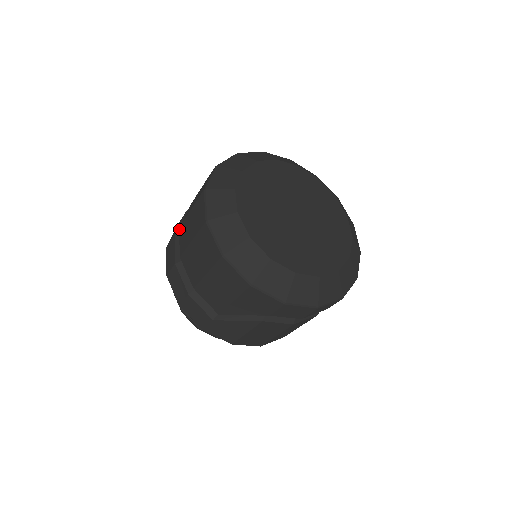
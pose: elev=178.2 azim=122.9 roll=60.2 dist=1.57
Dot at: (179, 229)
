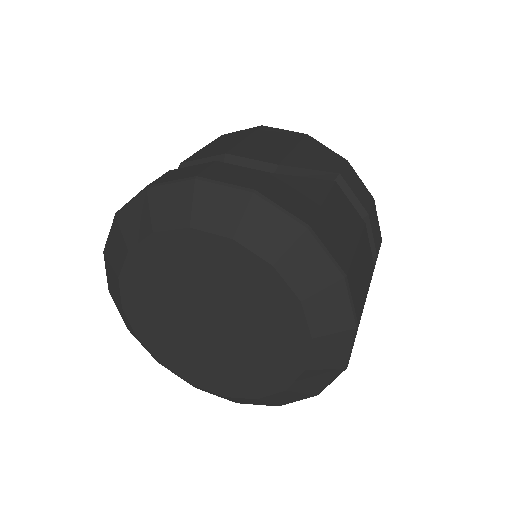
Dot at: occluded
